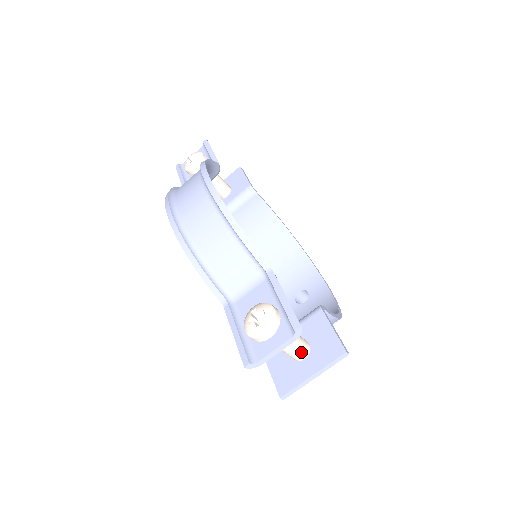
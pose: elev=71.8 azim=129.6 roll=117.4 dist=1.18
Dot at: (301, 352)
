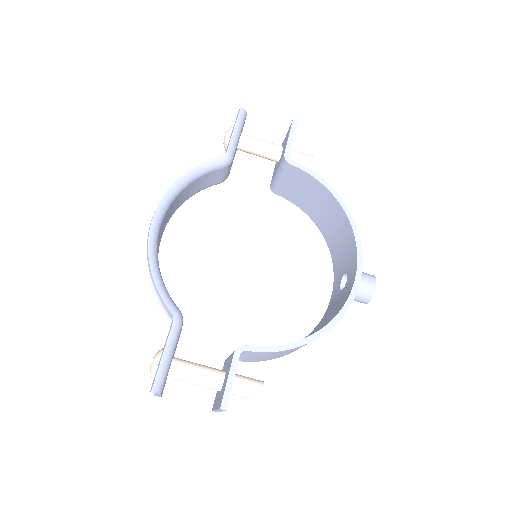
Dot at: (210, 388)
